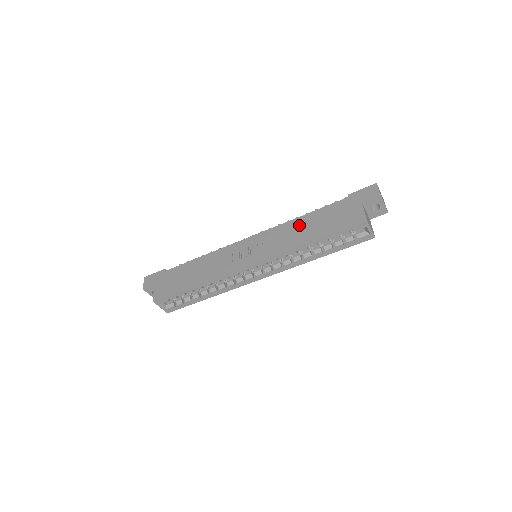
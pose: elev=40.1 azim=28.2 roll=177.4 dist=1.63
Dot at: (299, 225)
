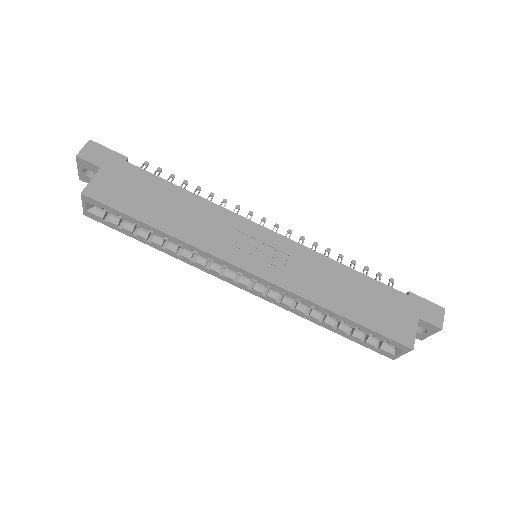
Dot at: (337, 276)
